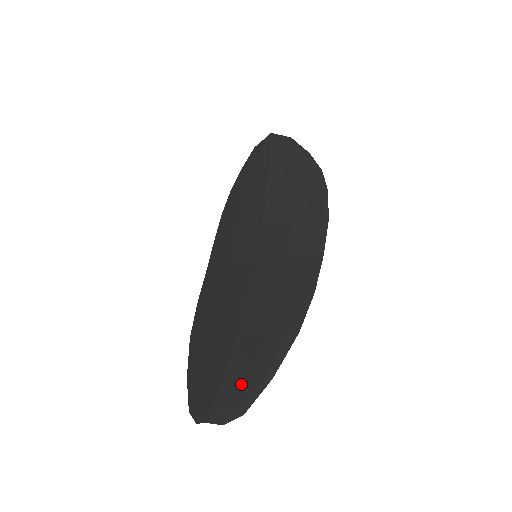
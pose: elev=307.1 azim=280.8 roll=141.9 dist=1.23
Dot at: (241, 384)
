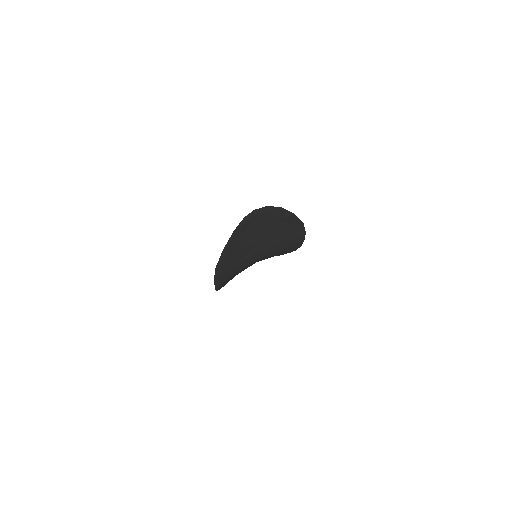
Dot at: occluded
